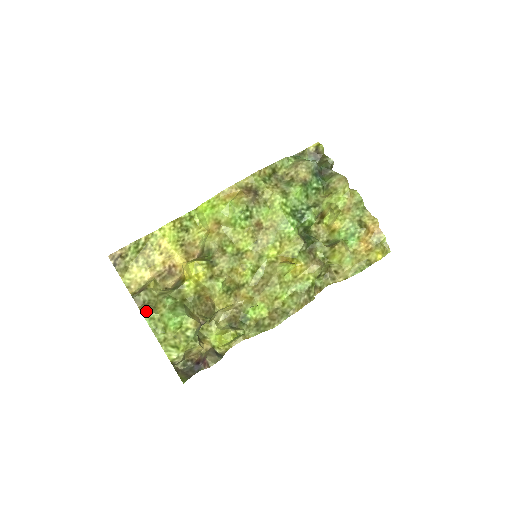
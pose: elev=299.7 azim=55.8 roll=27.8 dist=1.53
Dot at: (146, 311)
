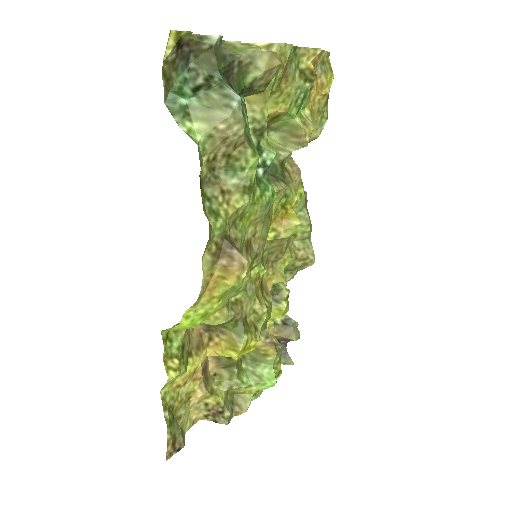
Dot at: occluded
